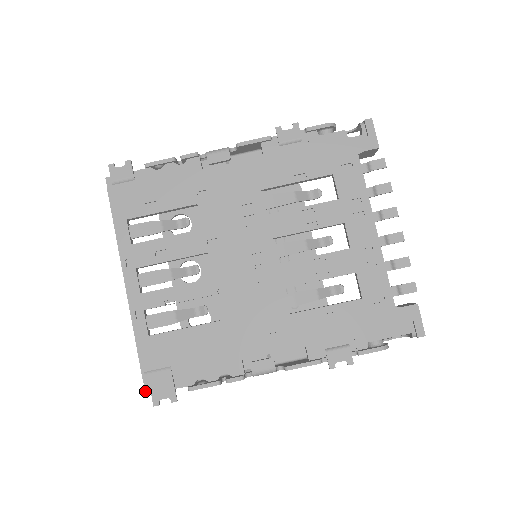
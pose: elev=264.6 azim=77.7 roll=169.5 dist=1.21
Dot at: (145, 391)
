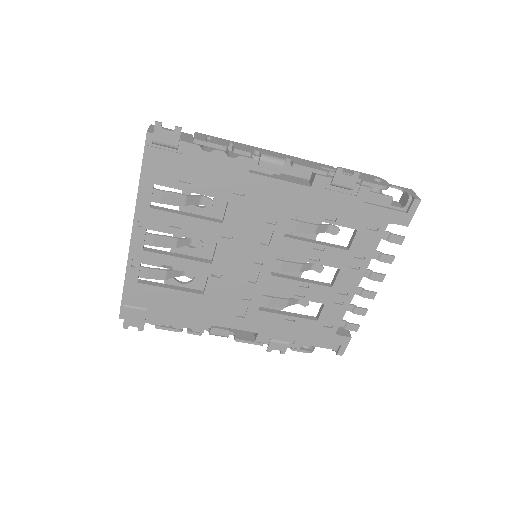
Dot at: (119, 316)
